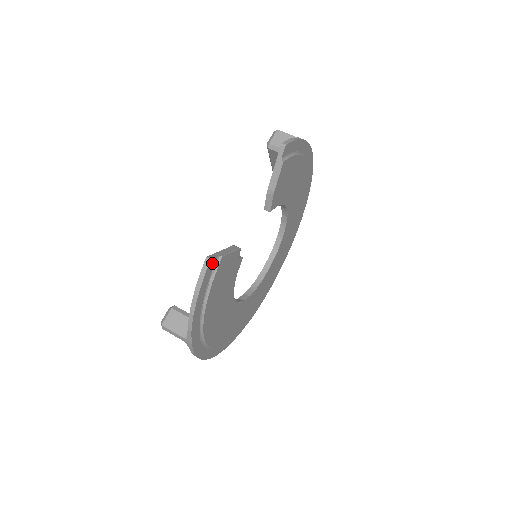
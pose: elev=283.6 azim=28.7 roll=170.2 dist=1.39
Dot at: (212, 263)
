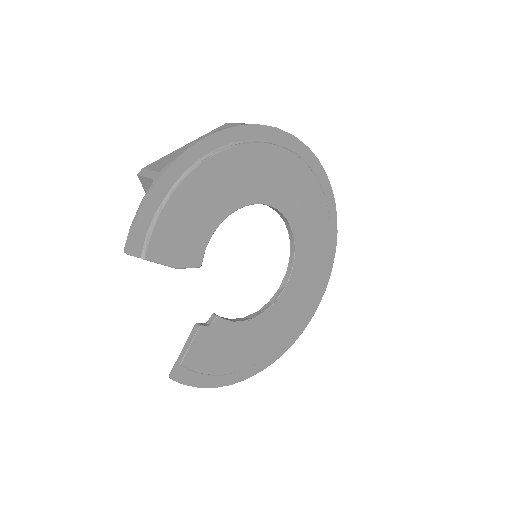
Dot at: (178, 374)
